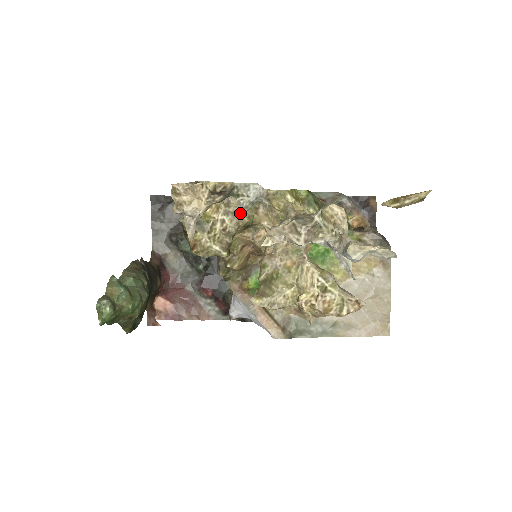
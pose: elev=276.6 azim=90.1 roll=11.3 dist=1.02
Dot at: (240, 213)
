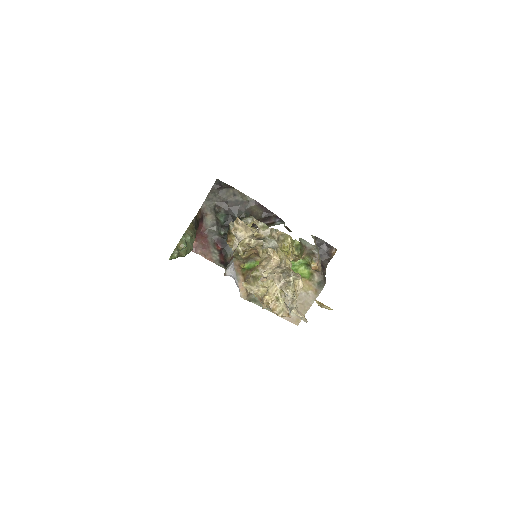
Dot at: (261, 240)
